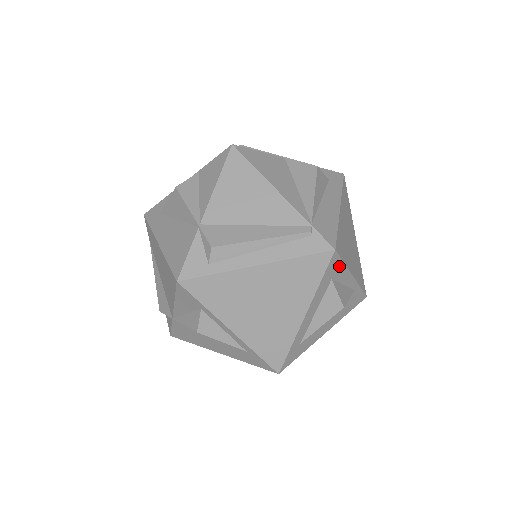
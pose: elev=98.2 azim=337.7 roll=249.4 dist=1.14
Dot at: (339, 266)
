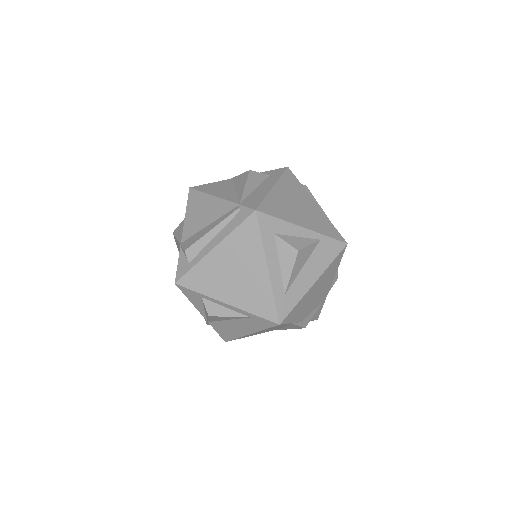
Dot at: (275, 222)
